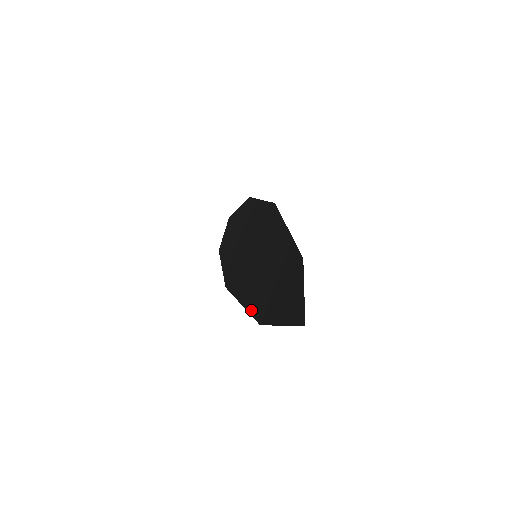
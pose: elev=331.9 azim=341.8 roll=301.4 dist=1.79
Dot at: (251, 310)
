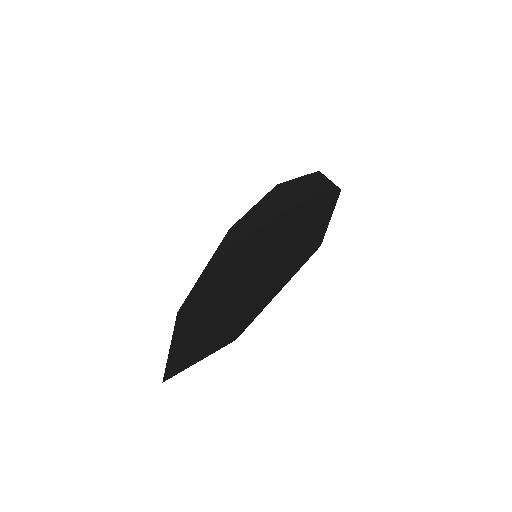
Dot at: (195, 288)
